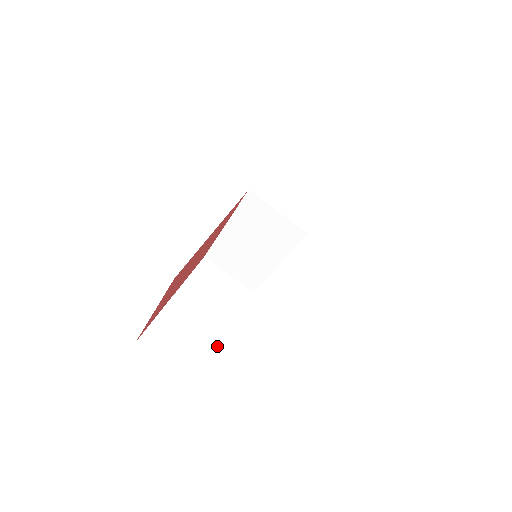
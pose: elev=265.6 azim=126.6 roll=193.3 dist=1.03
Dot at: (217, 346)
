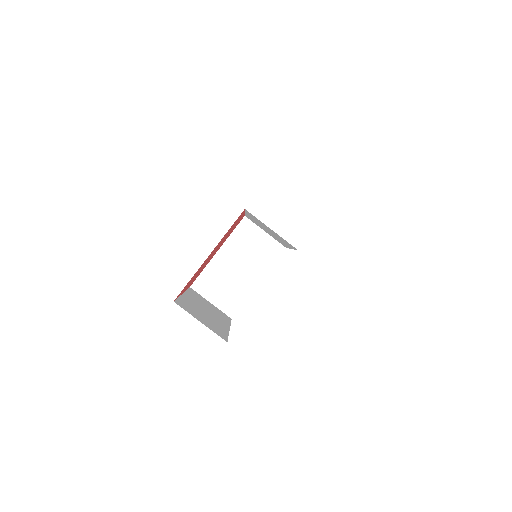
Dot at: (227, 331)
